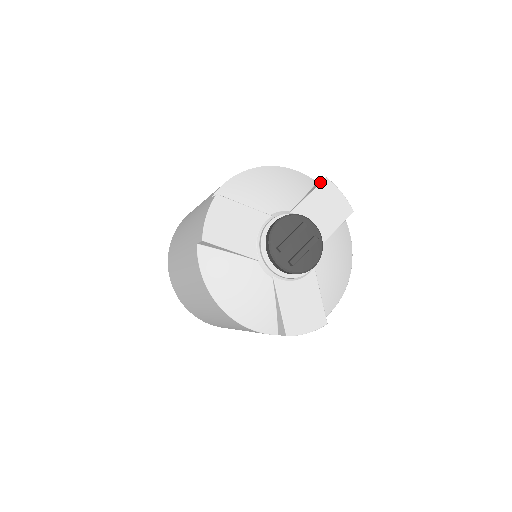
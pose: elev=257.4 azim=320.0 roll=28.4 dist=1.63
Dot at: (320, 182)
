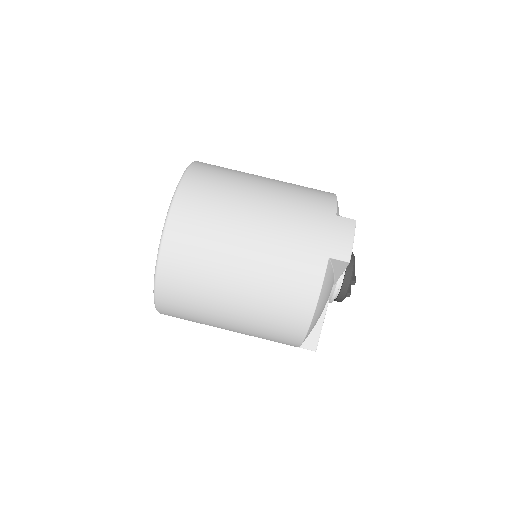
Dot at: occluded
